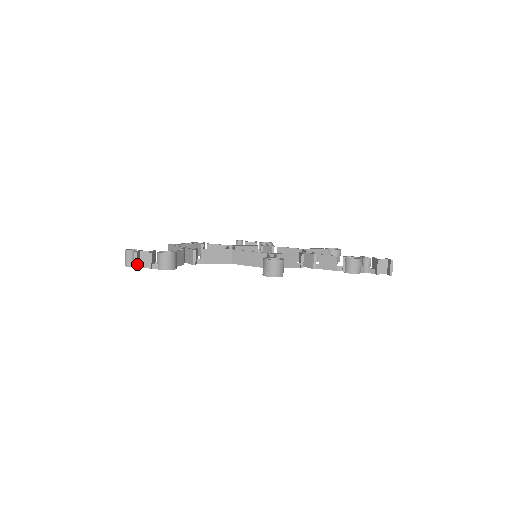
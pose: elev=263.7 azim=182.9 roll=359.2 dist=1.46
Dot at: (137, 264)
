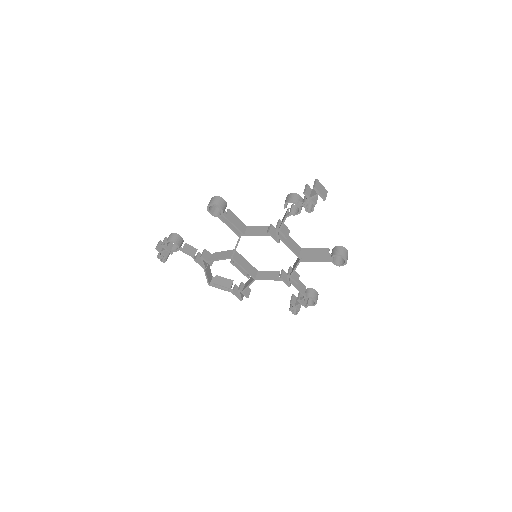
Dot at: (158, 247)
